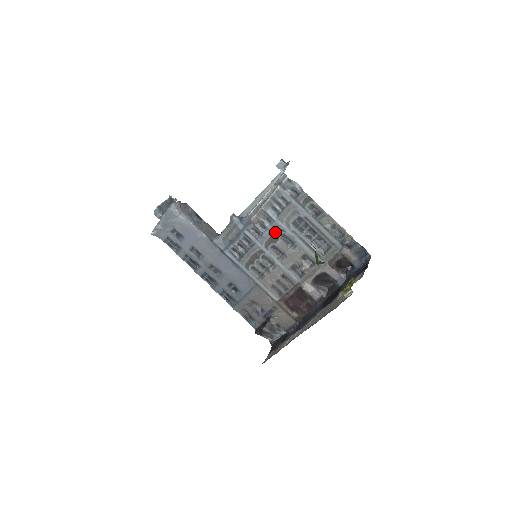
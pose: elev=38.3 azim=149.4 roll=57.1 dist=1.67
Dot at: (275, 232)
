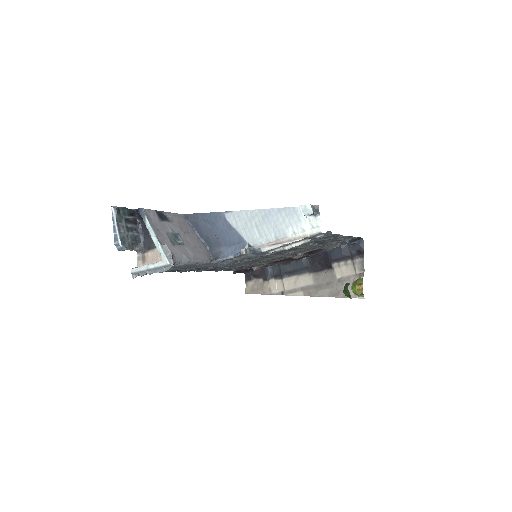
Dot at: occluded
